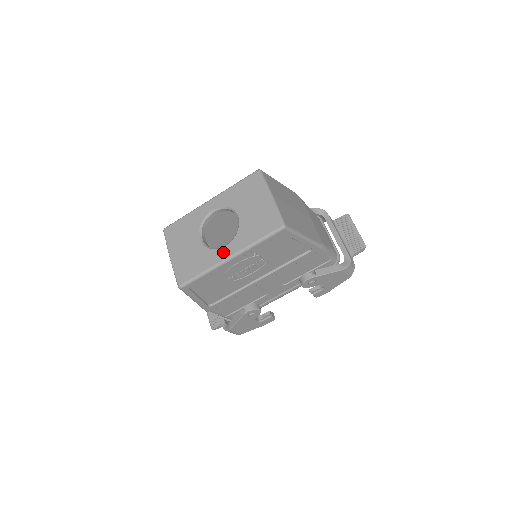
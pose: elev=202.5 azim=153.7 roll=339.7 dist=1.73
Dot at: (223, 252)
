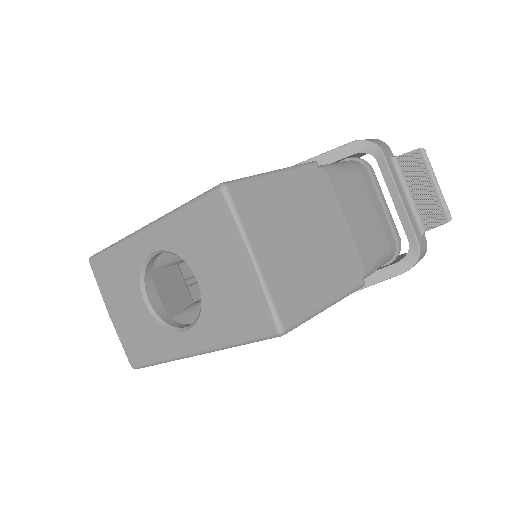
Dot at: (183, 341)
